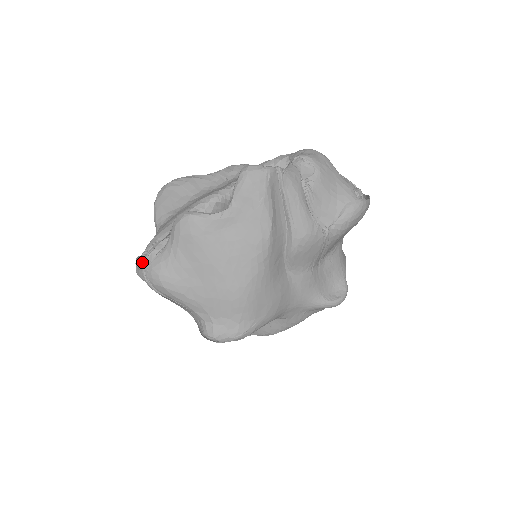
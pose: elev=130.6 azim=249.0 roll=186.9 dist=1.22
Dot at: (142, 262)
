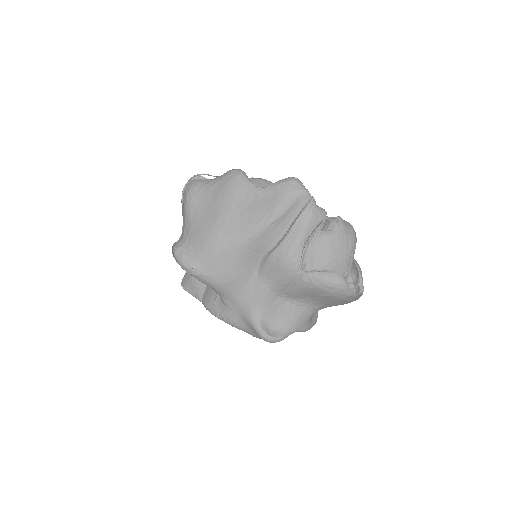
Dot at: (194, 176)
